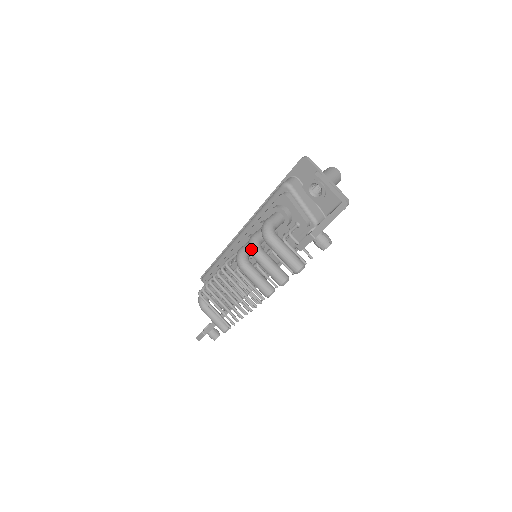
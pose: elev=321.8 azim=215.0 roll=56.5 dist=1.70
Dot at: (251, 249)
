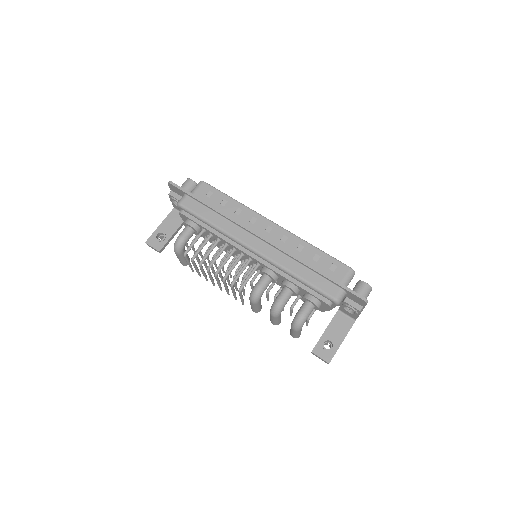
Dot at: (275, 314)
